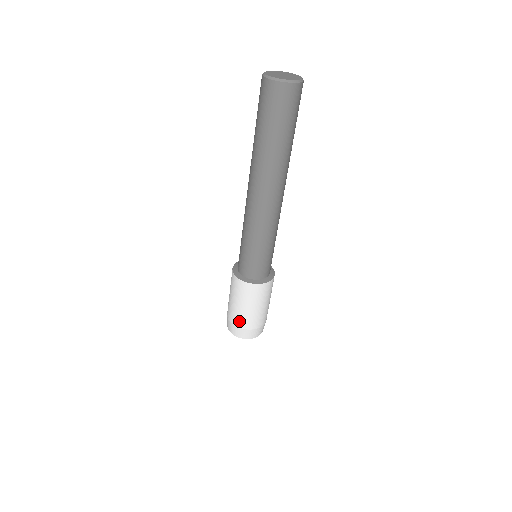
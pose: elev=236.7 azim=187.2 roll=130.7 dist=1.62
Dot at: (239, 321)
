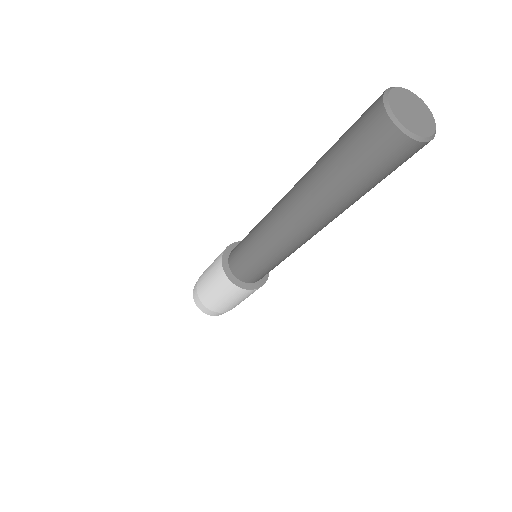
Dot at: (228, 310)
